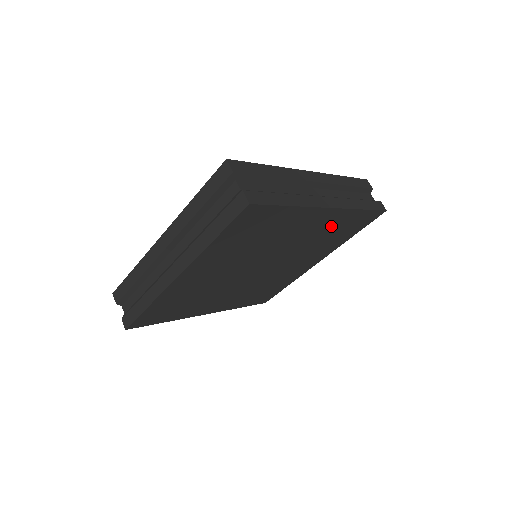
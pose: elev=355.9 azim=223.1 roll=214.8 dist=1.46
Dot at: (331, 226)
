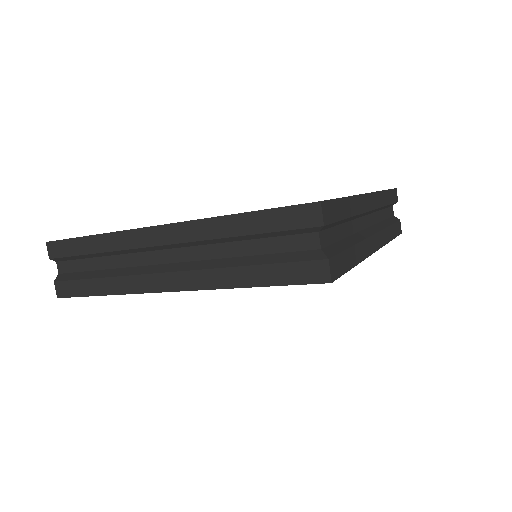
Dot at: occluded
